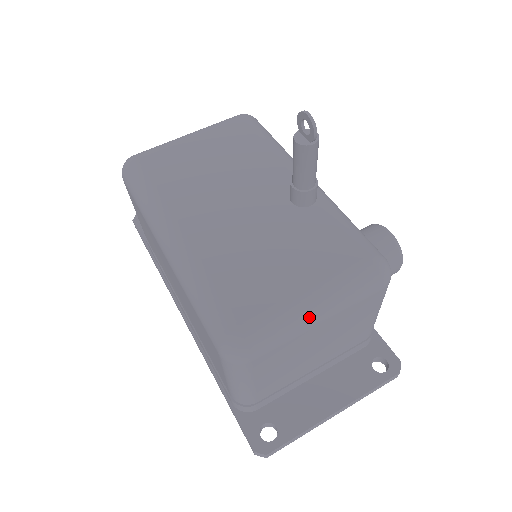
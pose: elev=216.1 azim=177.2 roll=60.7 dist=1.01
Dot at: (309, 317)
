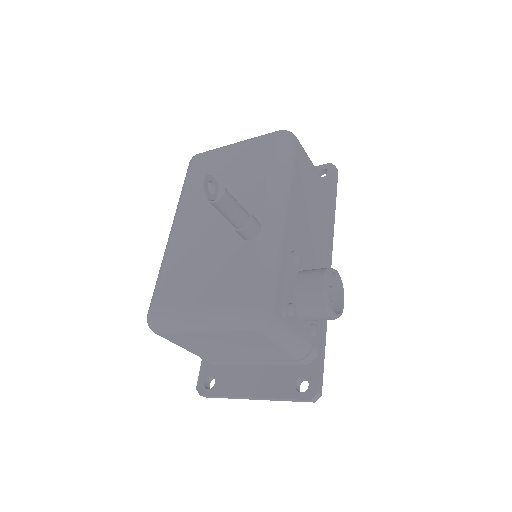
Dot at: (193, 325)
